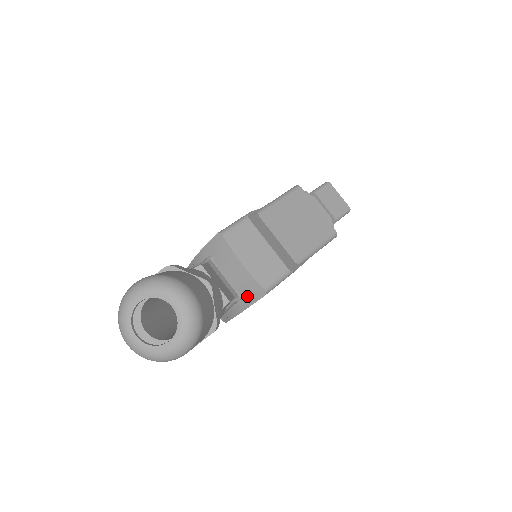
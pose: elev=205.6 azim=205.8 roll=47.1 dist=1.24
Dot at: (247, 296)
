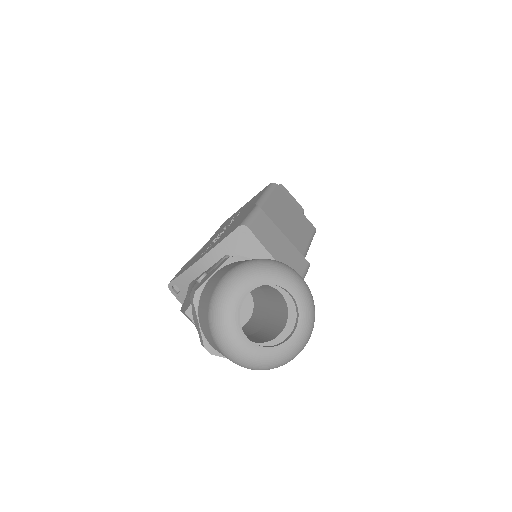
Dot at: occluded
